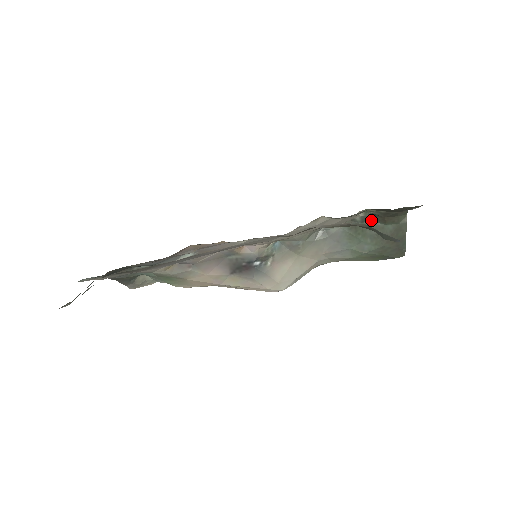
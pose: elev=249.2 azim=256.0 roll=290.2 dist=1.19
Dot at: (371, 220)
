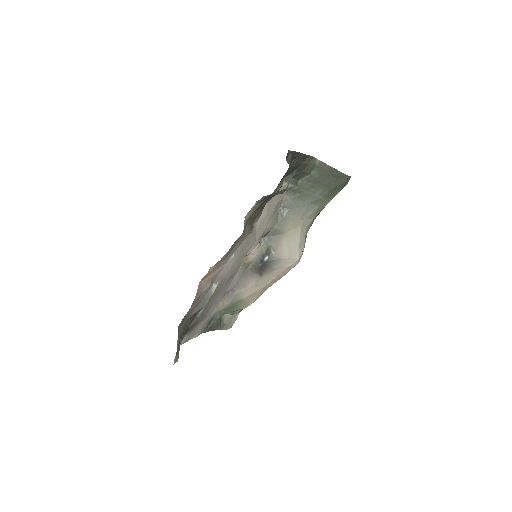
Dot at: (300, 179)
